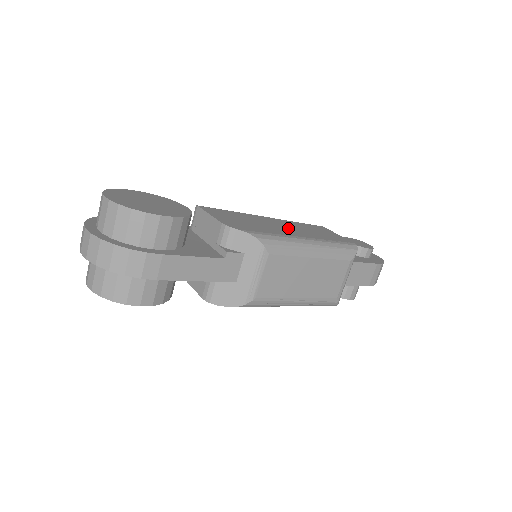
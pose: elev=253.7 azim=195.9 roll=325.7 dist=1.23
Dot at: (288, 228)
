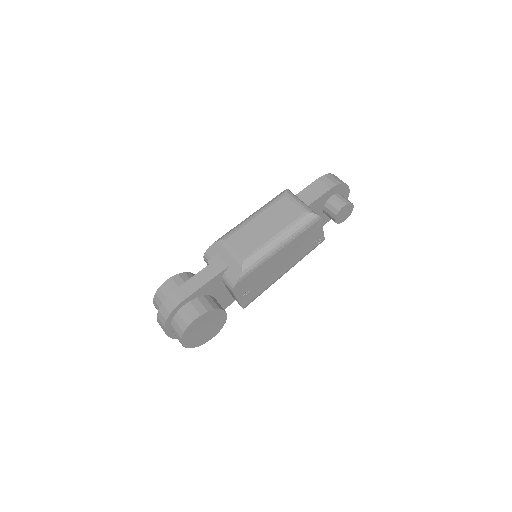
Dot at: occluded
